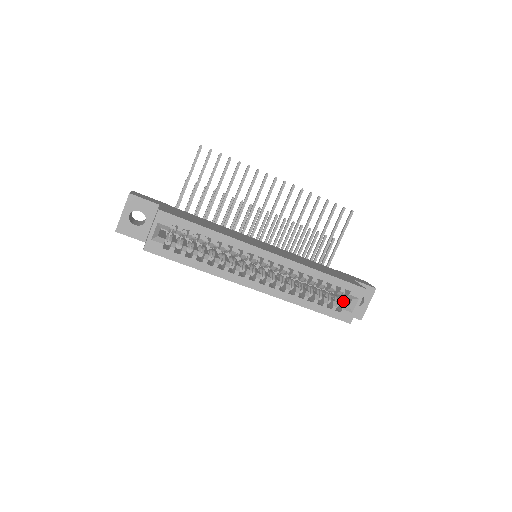
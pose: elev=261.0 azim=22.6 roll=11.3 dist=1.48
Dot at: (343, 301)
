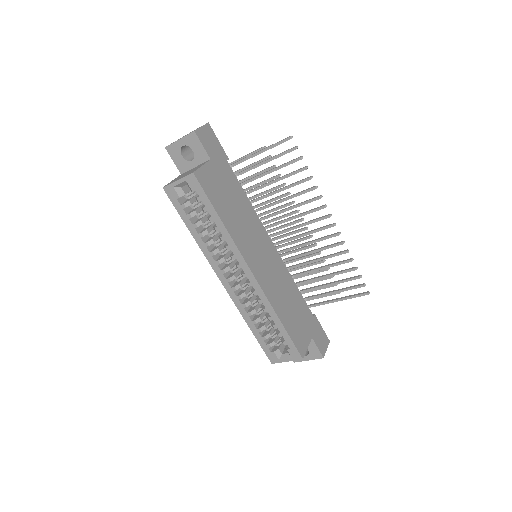
Dot at: occluded
